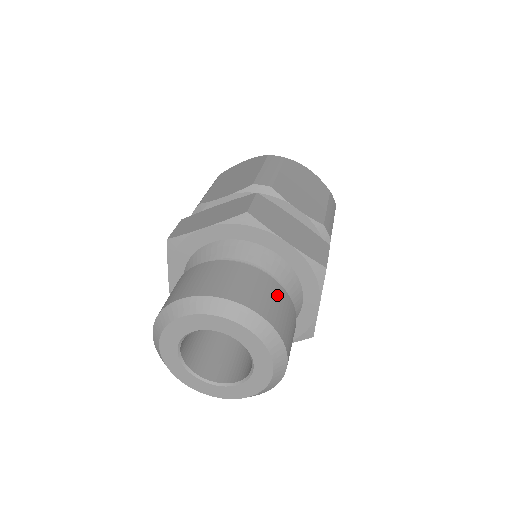
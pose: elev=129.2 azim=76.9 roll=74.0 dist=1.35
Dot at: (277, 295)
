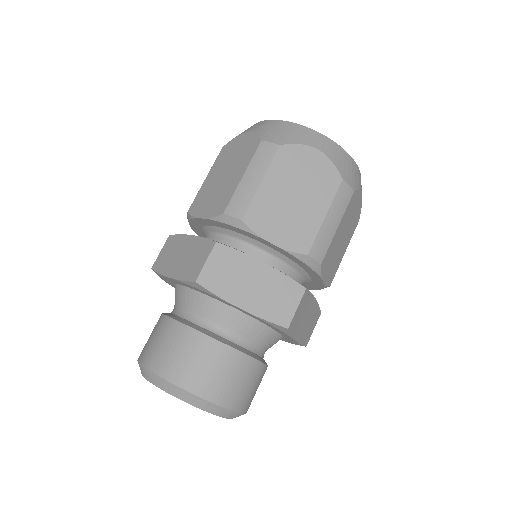
Dot at: (227, 364)
